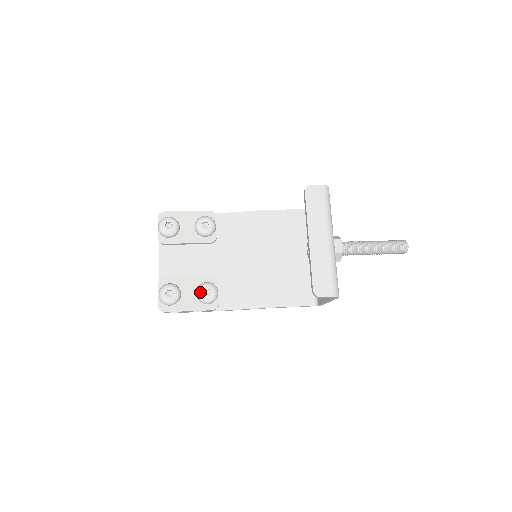
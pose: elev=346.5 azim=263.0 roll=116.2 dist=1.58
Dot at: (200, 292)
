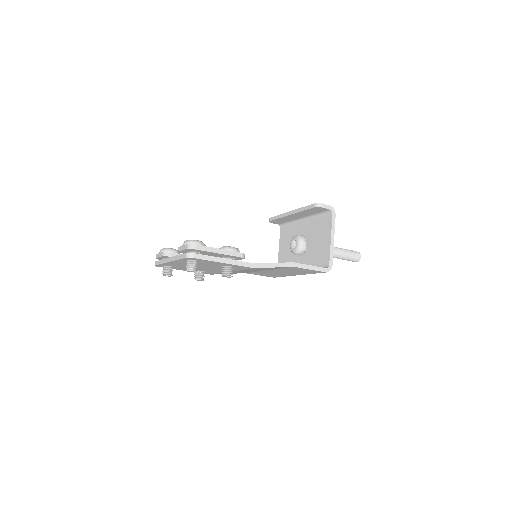
Dot at: (223, 246)
